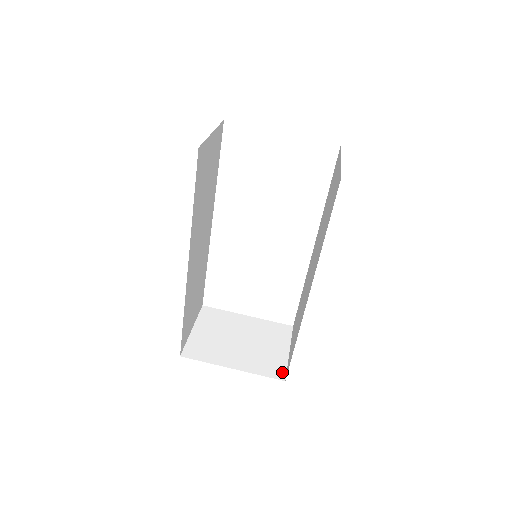
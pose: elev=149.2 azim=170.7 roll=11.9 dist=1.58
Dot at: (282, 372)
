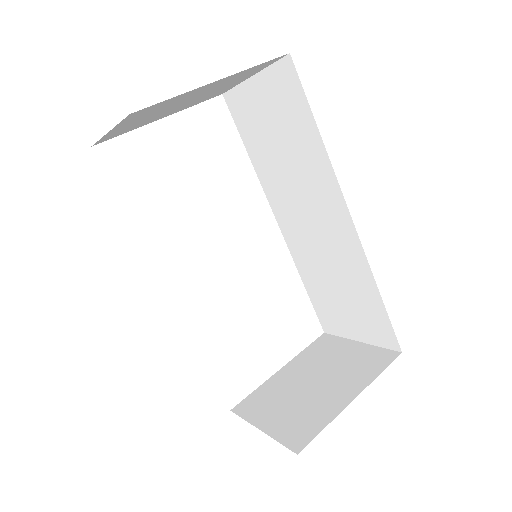
Dot at: (386, 353)
